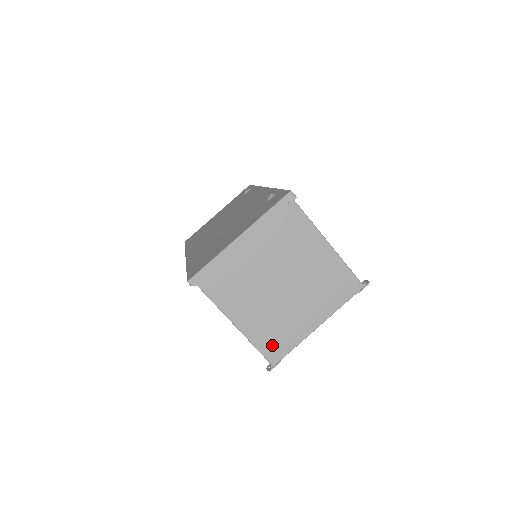
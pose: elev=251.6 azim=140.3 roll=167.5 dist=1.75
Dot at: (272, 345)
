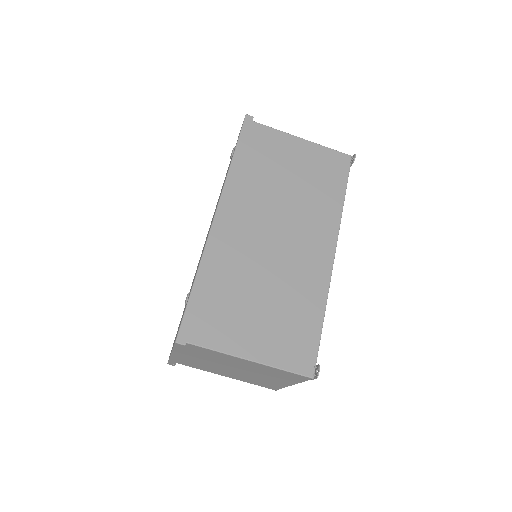
Dot at: (263, 385)
